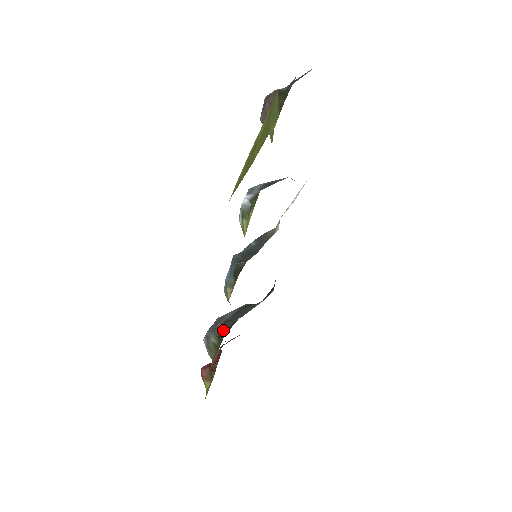
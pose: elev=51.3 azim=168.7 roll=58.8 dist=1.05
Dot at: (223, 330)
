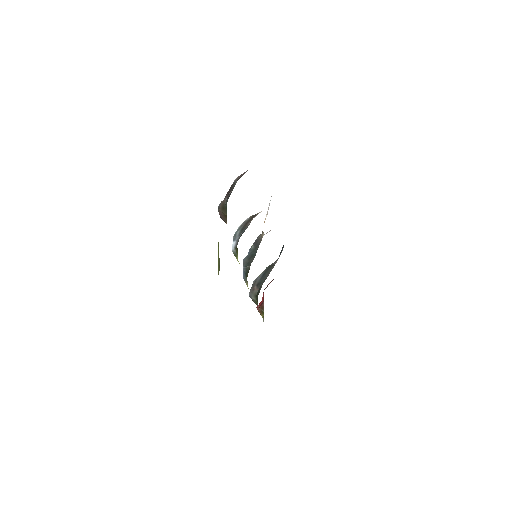
Dot at: (257, 291)
